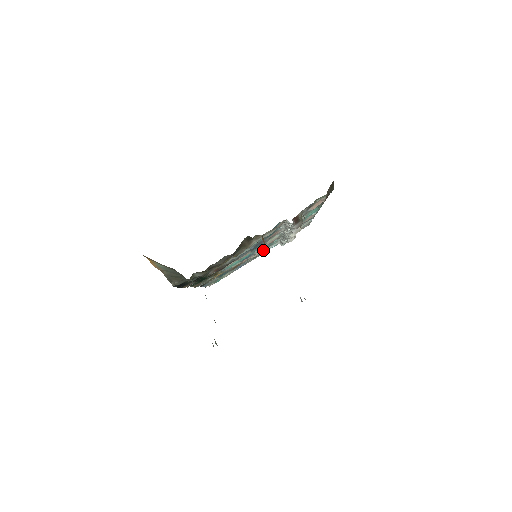
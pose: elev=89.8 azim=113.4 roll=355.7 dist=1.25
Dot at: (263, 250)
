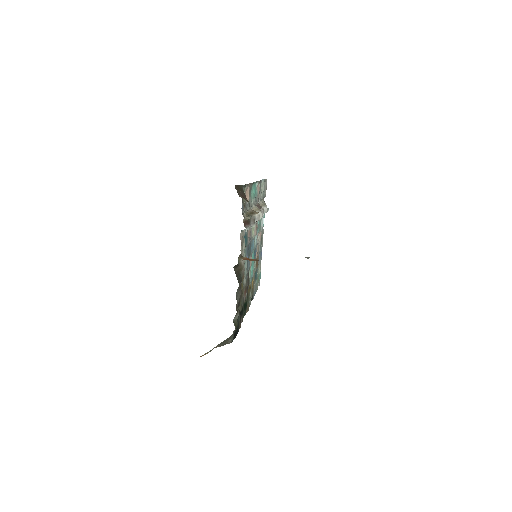
Dot at: (260, 232)
